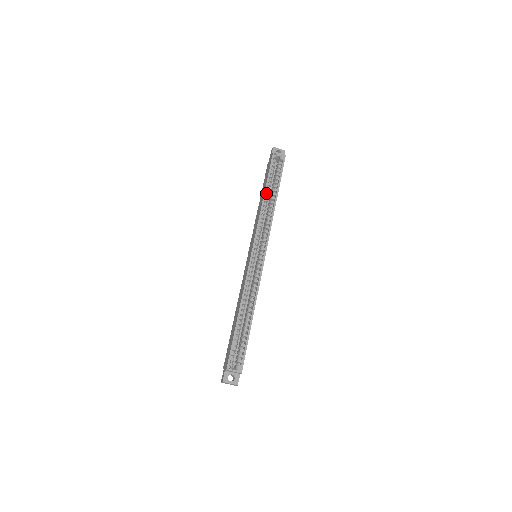
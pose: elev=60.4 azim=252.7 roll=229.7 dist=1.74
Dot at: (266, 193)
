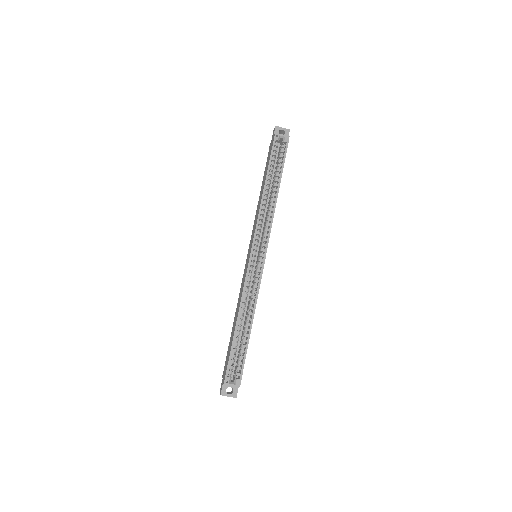
Dot at: (267, 184)
